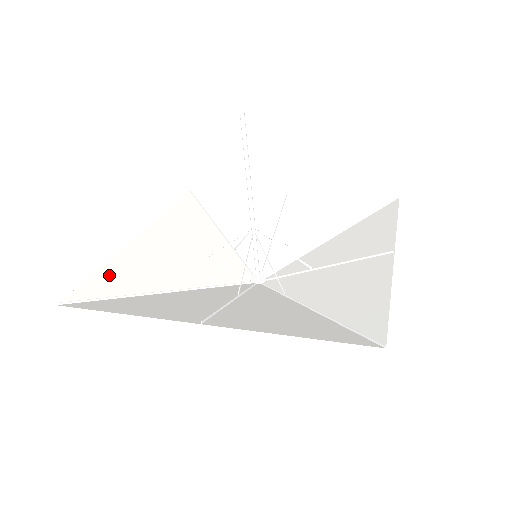
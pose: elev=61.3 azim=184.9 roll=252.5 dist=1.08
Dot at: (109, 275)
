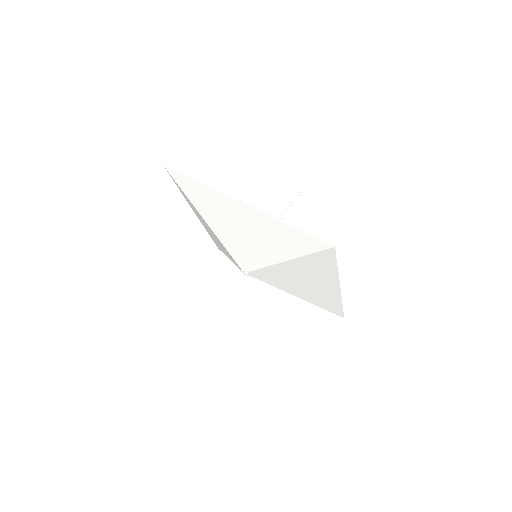
Dot at: occluded
